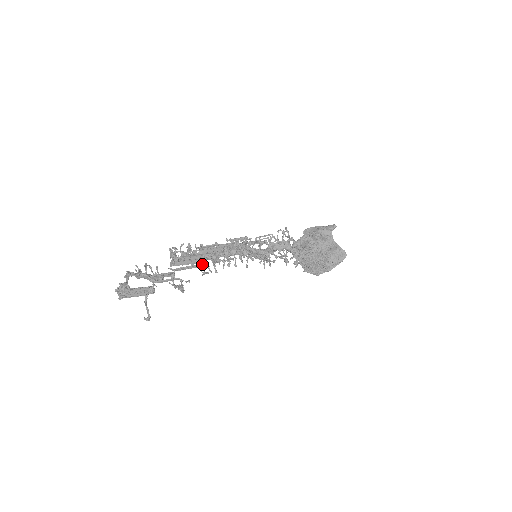
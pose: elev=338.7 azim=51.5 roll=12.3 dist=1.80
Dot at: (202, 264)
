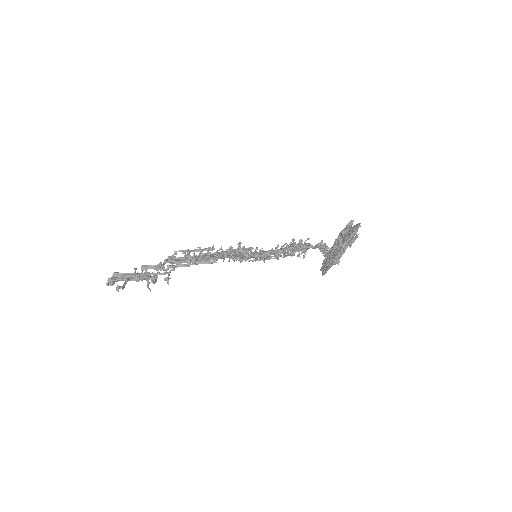
Dot at: (189, 253)
